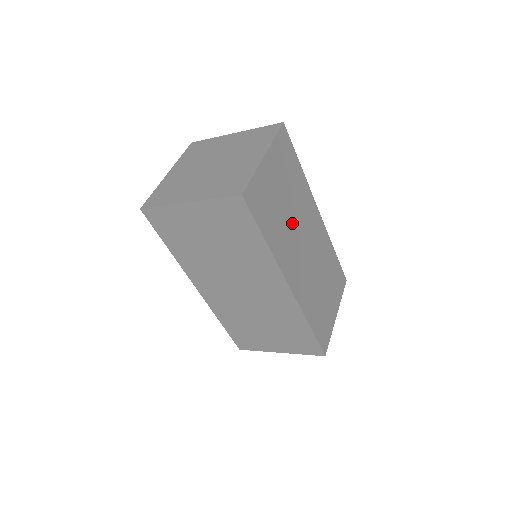
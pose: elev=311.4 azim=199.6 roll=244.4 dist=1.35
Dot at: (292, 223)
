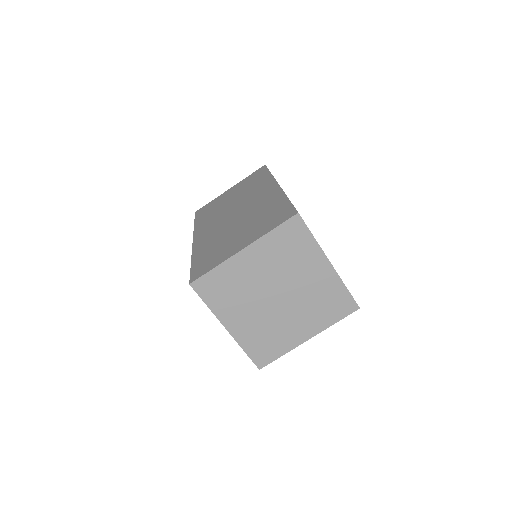
Dot at: occluded
